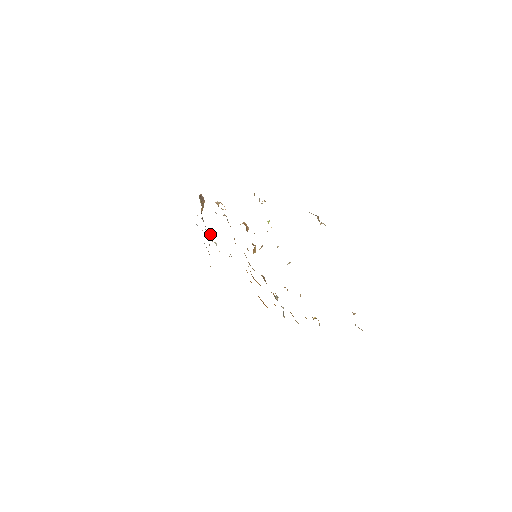
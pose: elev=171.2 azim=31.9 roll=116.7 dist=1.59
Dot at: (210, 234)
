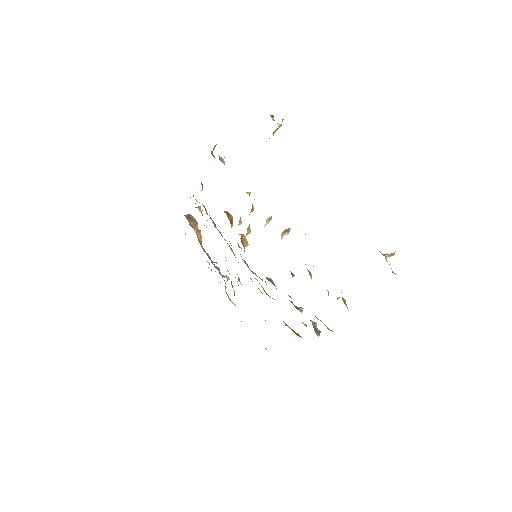
Dot at: (218, 267)
